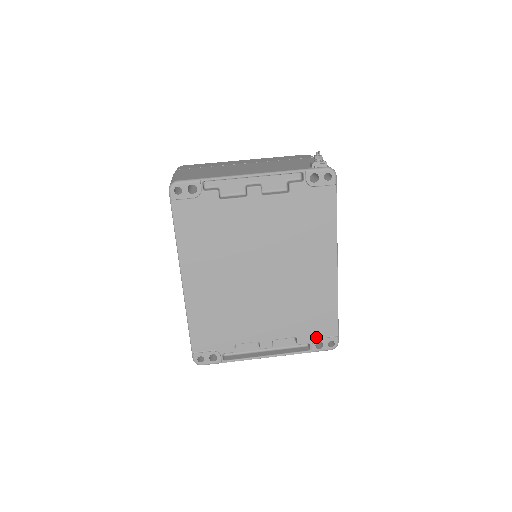
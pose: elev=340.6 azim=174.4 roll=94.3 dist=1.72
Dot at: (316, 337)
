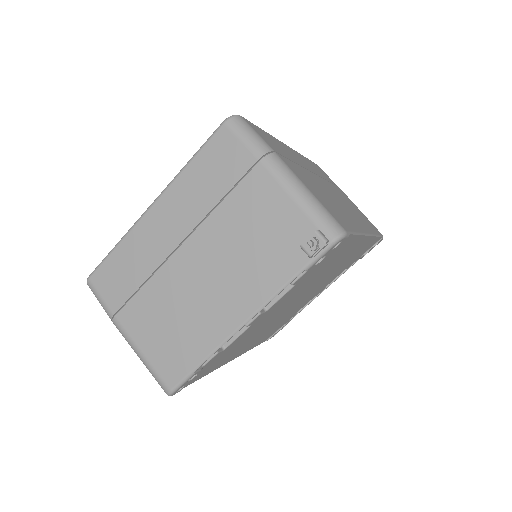
Dot at: (362, 255)
